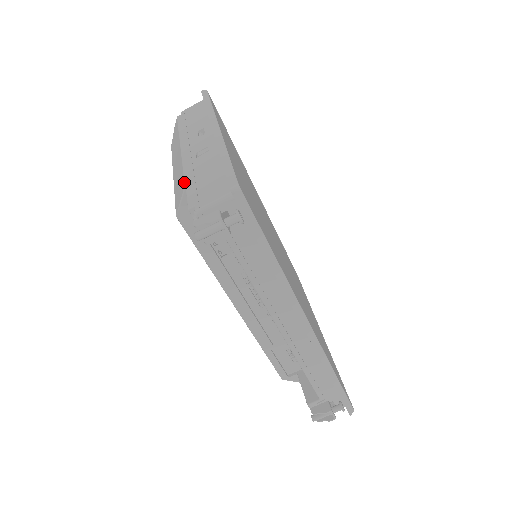
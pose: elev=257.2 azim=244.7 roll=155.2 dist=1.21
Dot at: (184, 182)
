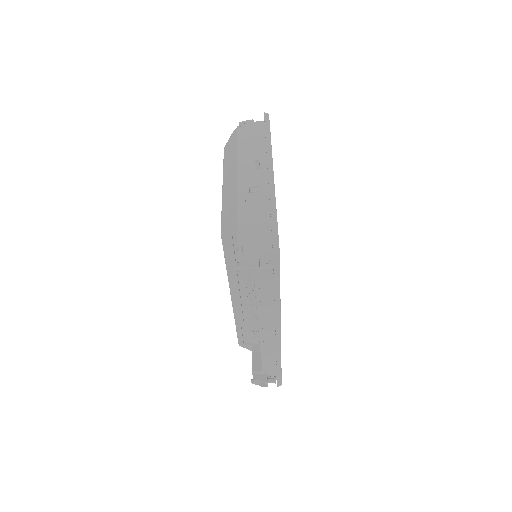
Dot at: (237, 215)
